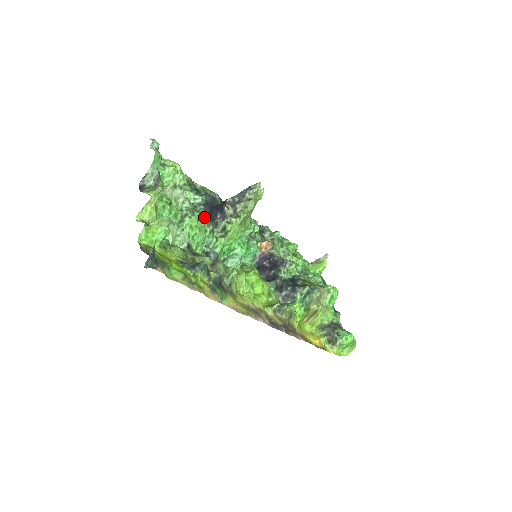
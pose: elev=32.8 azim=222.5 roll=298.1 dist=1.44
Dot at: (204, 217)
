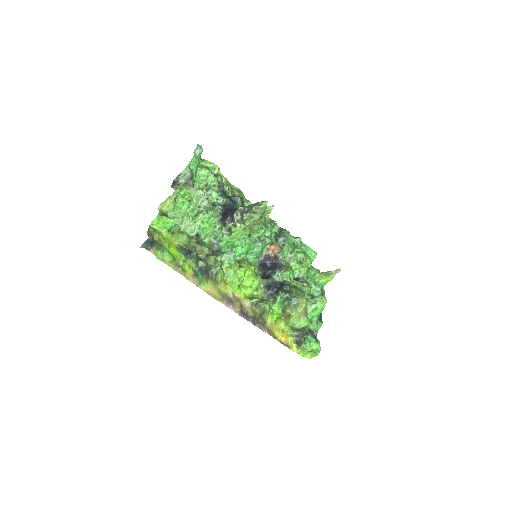
Dot at: (218, 216)
